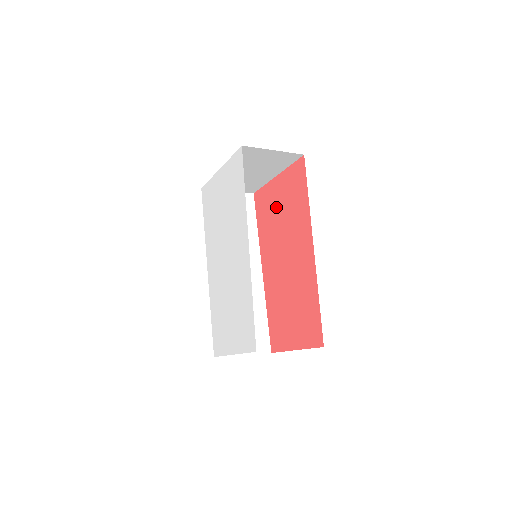
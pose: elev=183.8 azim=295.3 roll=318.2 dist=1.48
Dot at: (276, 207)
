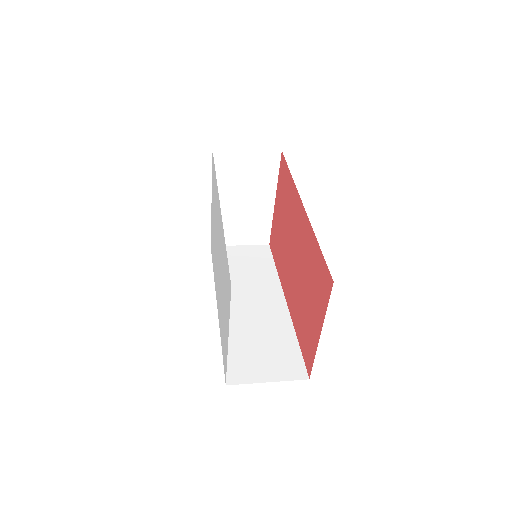
Dot at: (280, 225)
